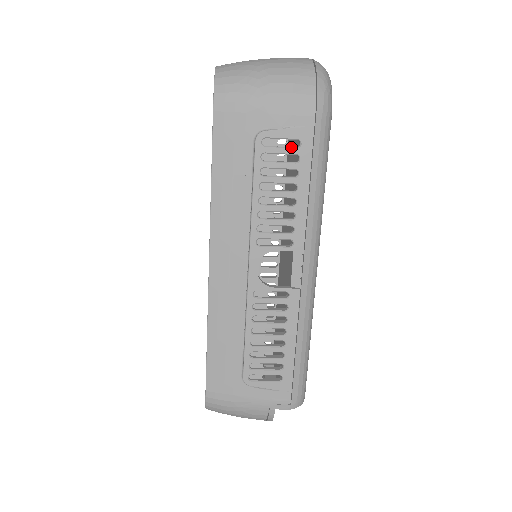
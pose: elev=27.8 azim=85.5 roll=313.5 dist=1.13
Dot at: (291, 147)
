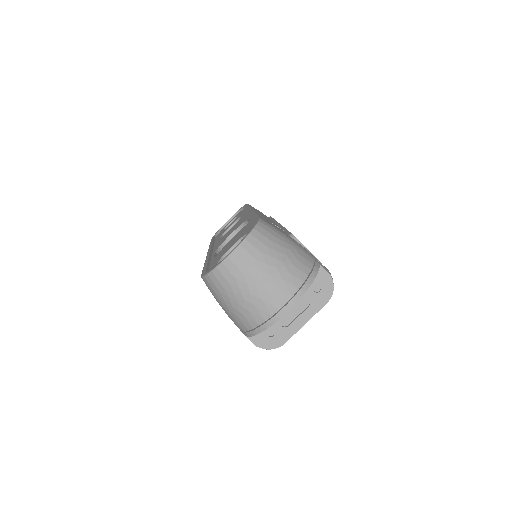
Dot at: occluded
